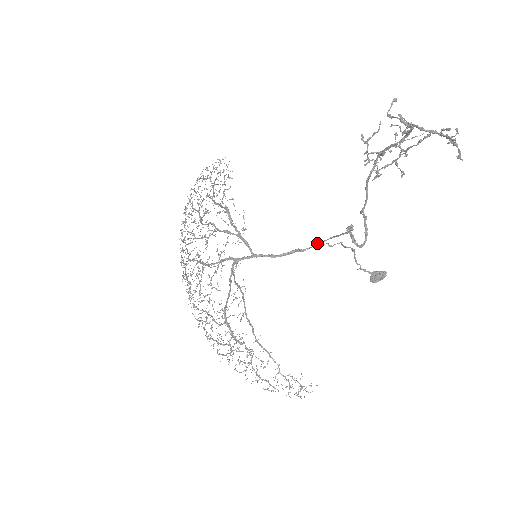
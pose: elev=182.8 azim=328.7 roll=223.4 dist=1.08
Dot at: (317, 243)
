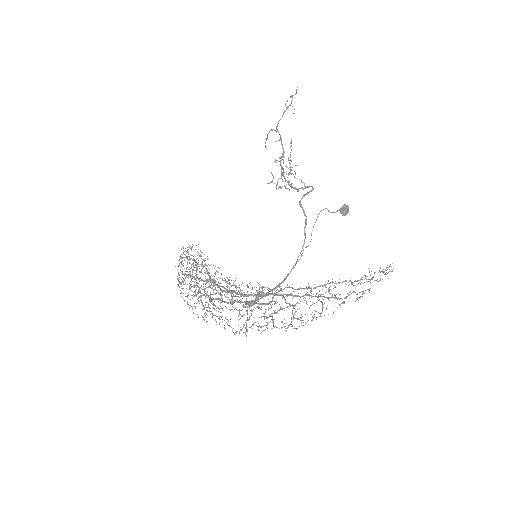
Dot at: (298, 257)
